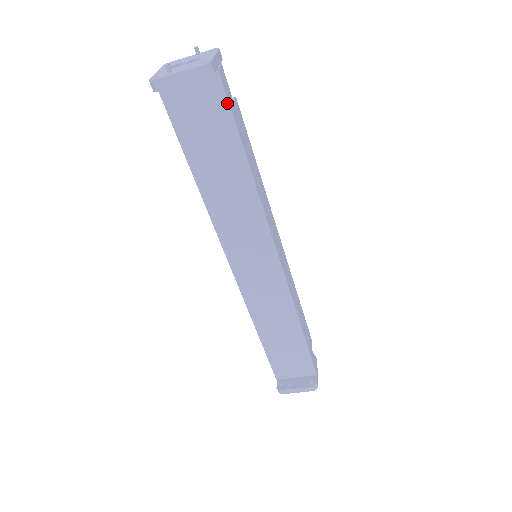
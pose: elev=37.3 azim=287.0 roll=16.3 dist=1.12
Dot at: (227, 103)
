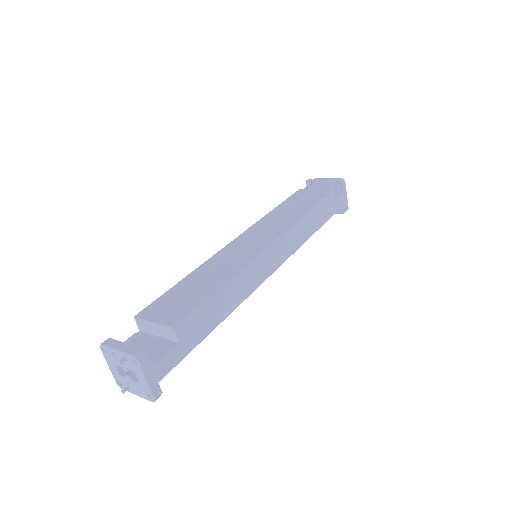
Dot at: (179, 361)
